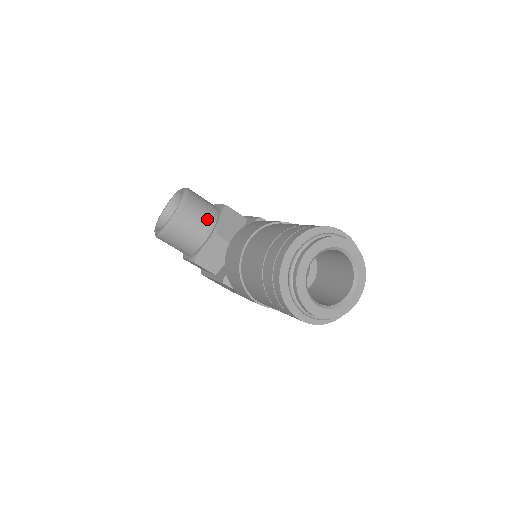
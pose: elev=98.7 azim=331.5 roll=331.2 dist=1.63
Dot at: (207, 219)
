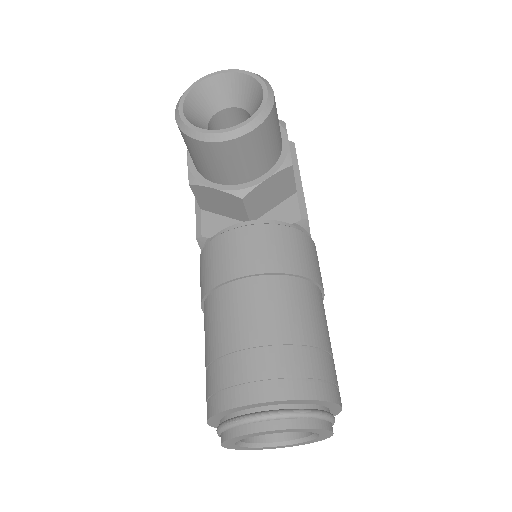
Dot at: (252, 169)
